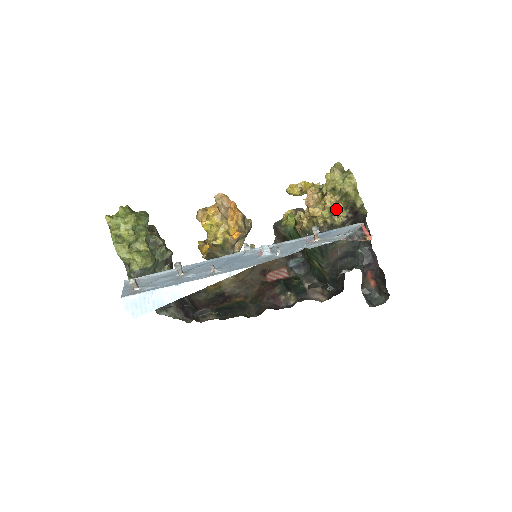
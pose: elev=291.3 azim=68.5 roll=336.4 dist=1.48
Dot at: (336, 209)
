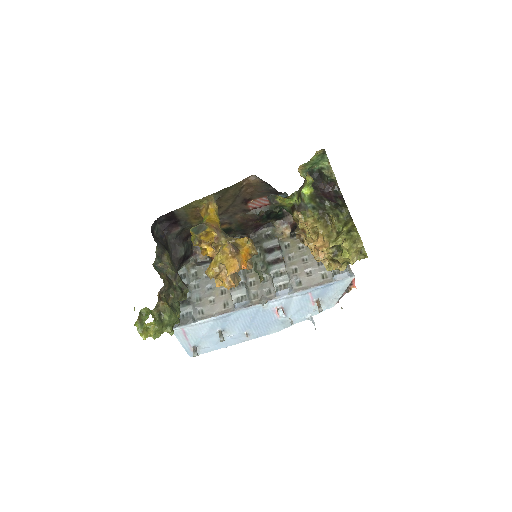
Dot at: occluded
